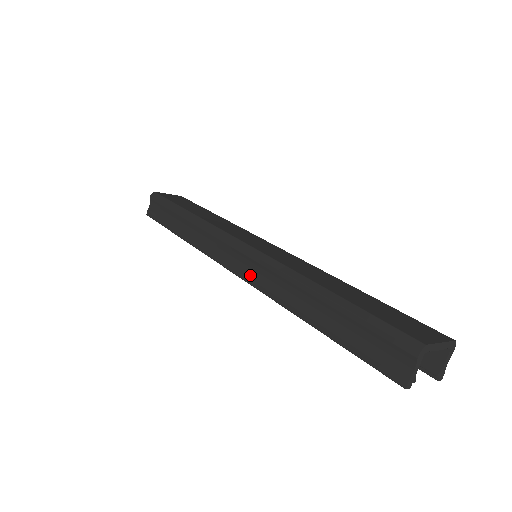
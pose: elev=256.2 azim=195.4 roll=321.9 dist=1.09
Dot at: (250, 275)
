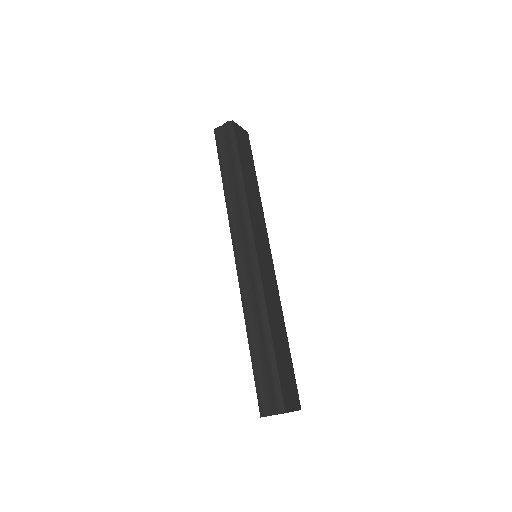
Dot at: (243, 274)
